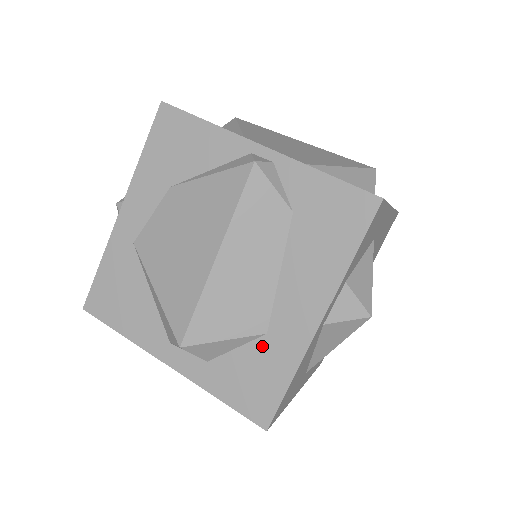
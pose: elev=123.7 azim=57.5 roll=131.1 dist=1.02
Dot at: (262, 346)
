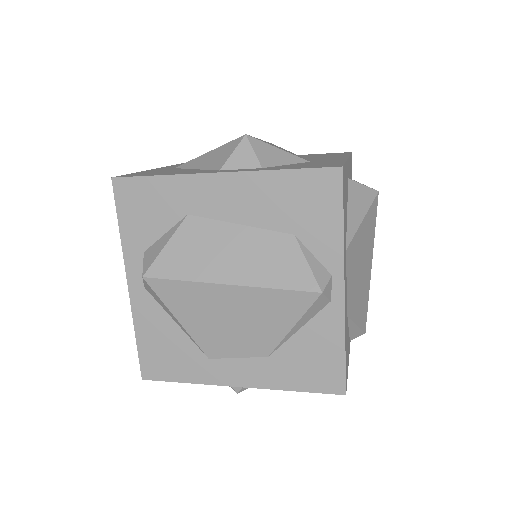
Dot at: occluded
